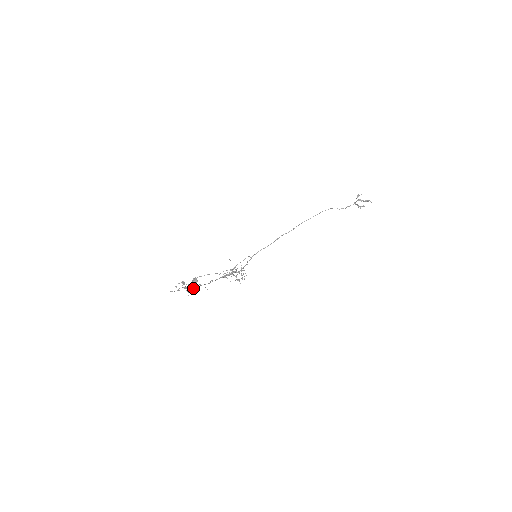
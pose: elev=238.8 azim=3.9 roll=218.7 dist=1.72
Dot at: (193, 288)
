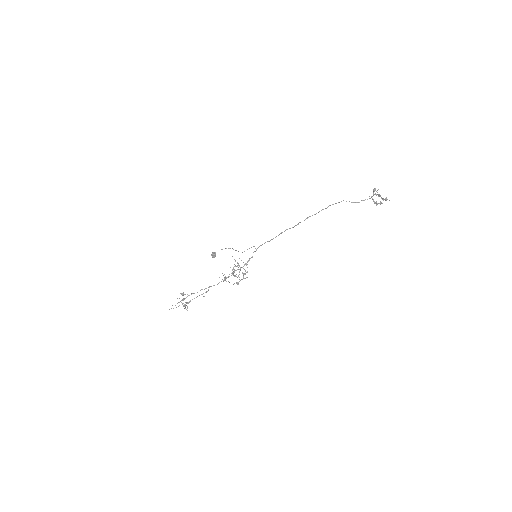
Dot at: (189, 301)
